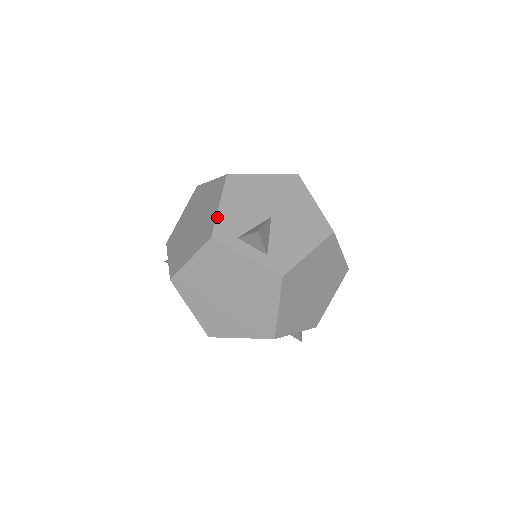
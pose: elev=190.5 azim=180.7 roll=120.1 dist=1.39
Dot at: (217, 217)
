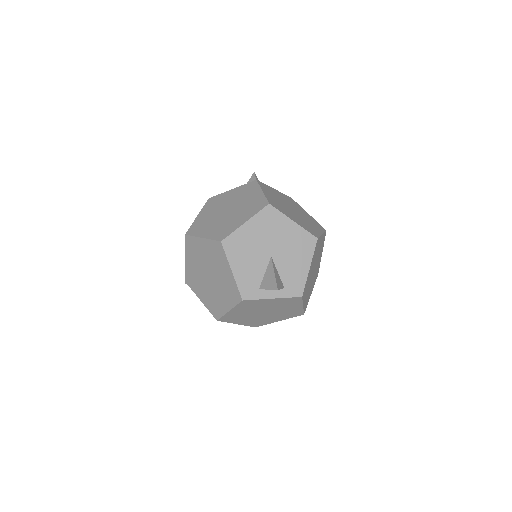
Dot at: (237, 283)
